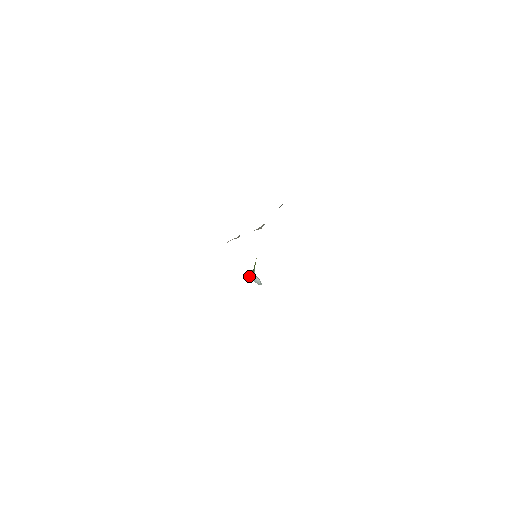
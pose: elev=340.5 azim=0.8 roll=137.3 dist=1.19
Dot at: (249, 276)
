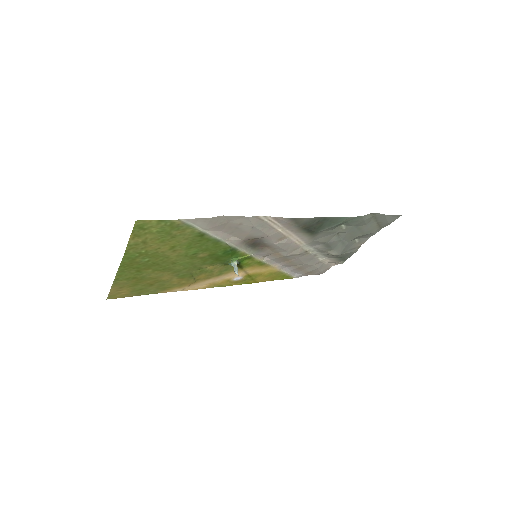
Dot at: (232, 264)
